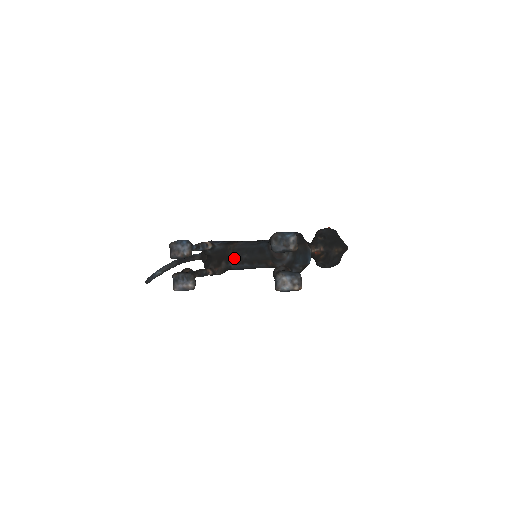
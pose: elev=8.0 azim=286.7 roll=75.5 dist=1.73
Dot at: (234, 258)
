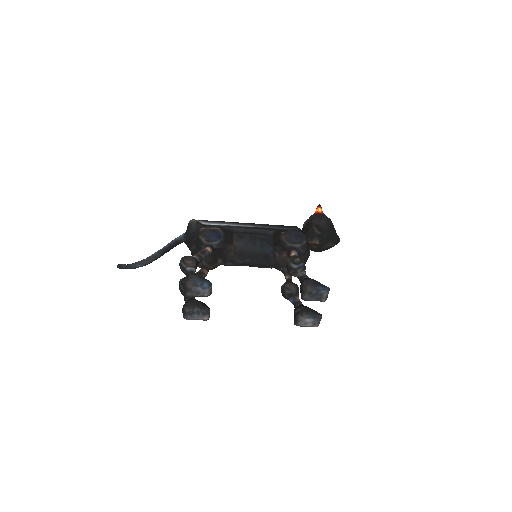
Dot at: (235, 261)
